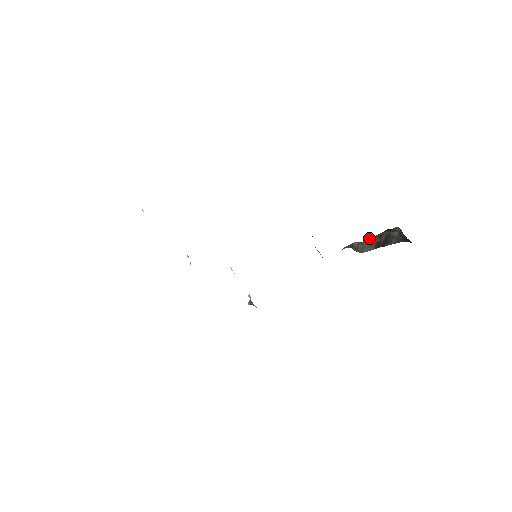
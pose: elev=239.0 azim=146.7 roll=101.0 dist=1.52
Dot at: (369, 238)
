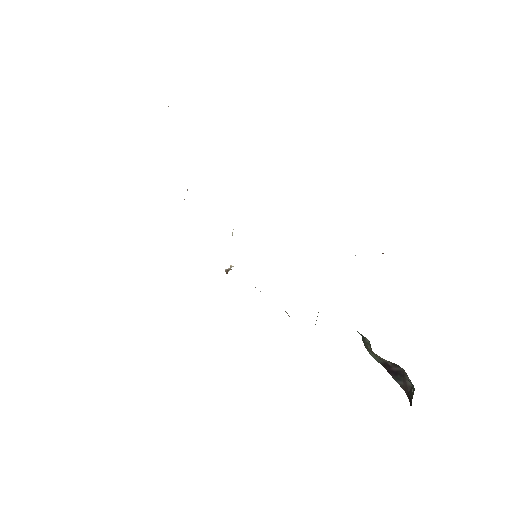
Dot at: occluded
